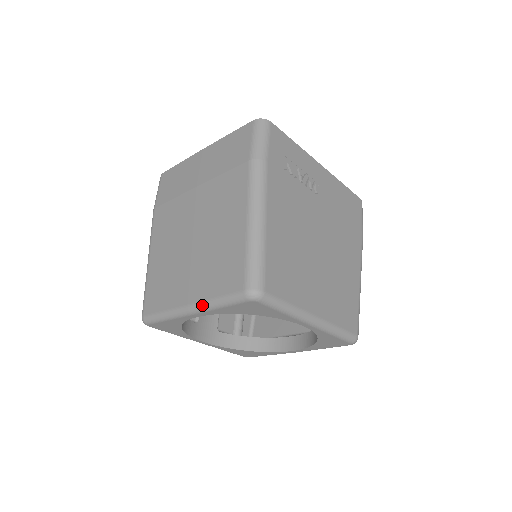
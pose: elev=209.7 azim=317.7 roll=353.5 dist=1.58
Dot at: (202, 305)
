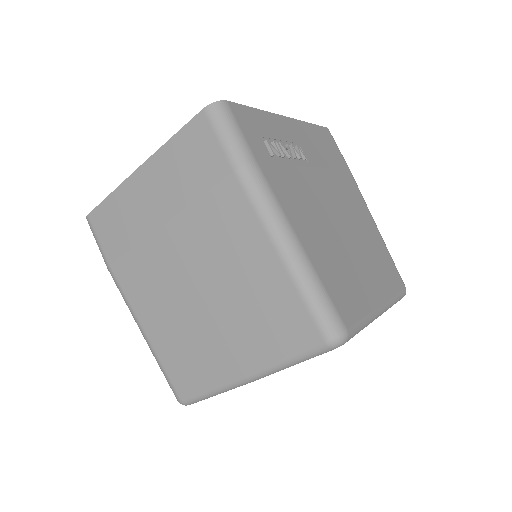
Dot at: (267, 371)
